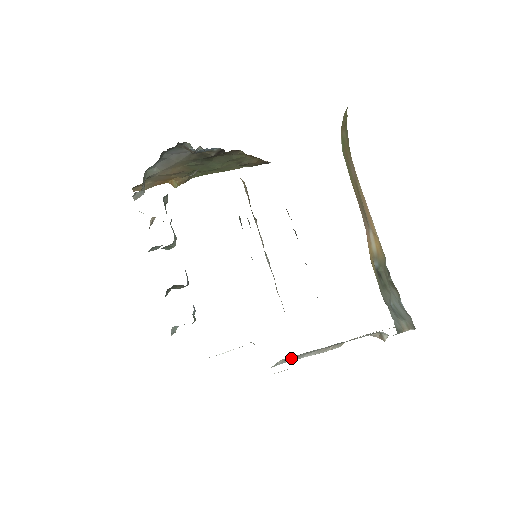
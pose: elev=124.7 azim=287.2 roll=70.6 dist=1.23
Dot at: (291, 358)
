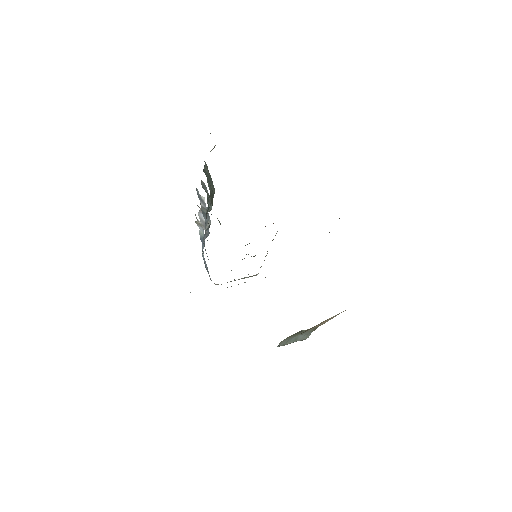
Dot at: occluded
